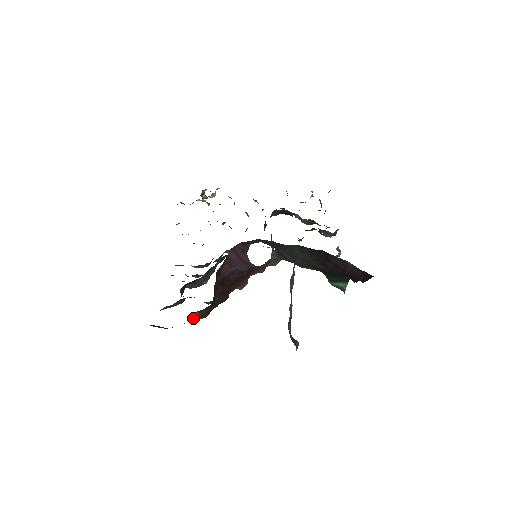
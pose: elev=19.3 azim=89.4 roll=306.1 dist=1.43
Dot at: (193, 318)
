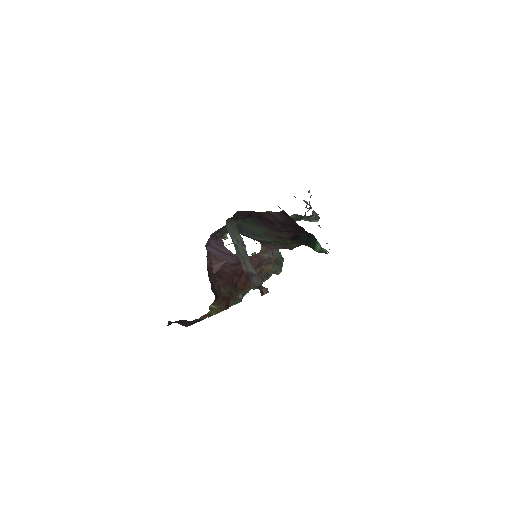
Dot at: (211, 310)
